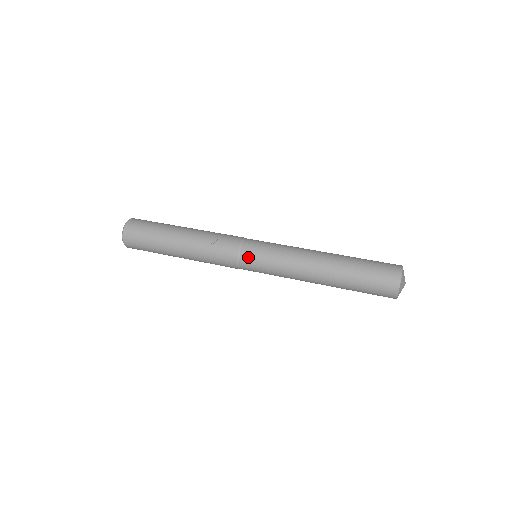
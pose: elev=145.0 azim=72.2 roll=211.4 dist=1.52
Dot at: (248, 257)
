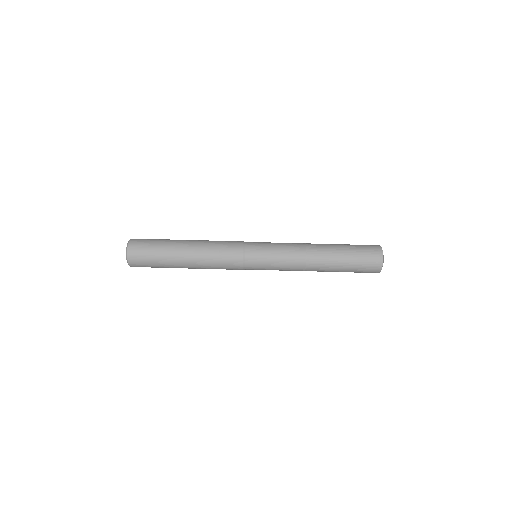
Dot at: (252, 261)
